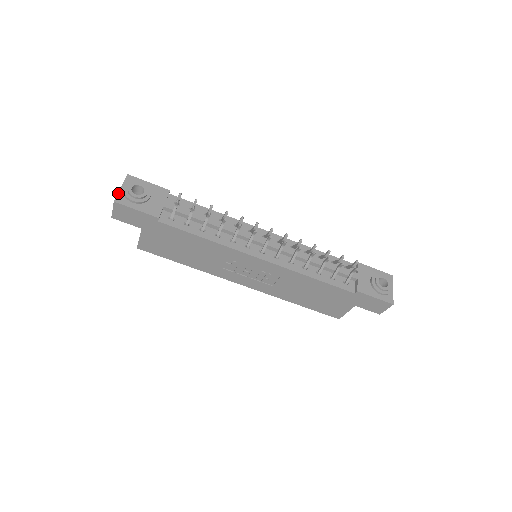
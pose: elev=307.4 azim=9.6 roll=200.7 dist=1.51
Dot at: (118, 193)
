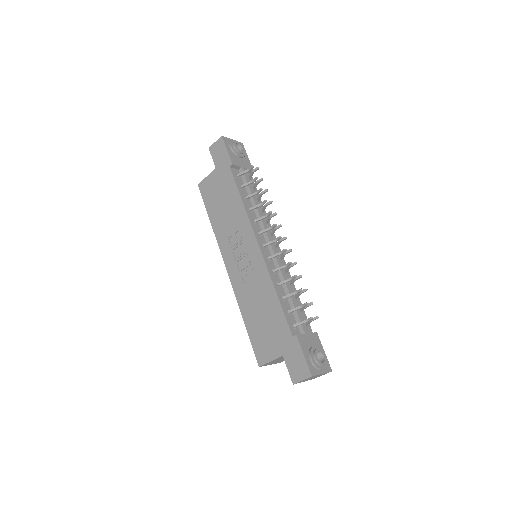
Dot at: (228, 138)
